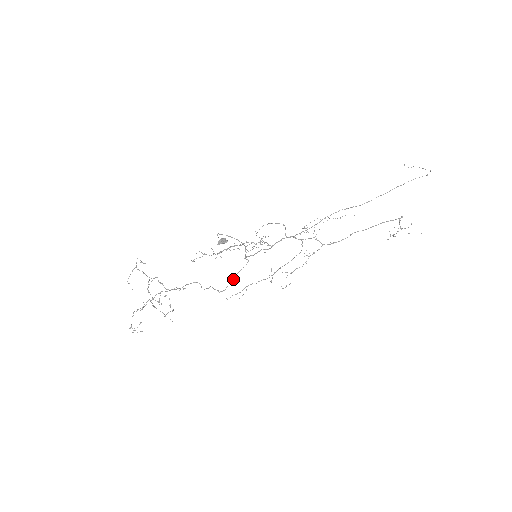
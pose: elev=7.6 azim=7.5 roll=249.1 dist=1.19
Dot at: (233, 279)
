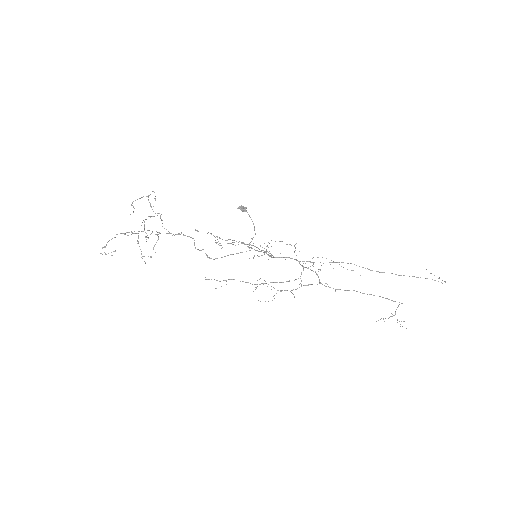
Dot at: occluded
